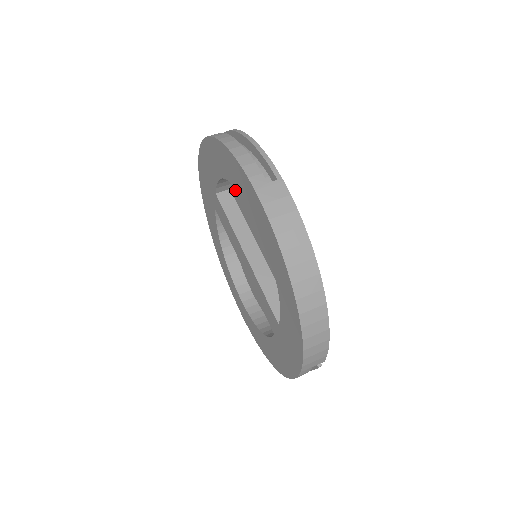
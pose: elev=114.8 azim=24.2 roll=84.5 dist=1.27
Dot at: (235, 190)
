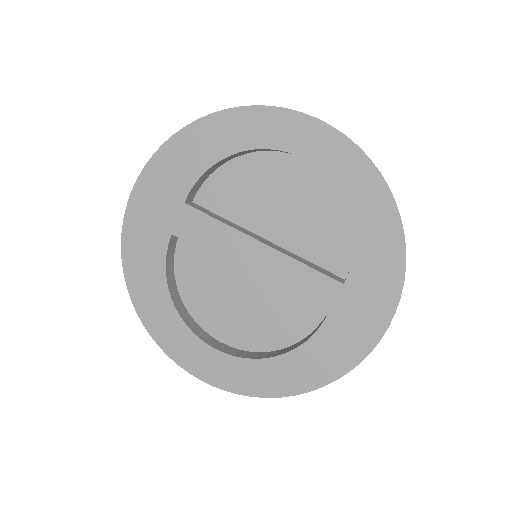
Dot at: (209, 194)
